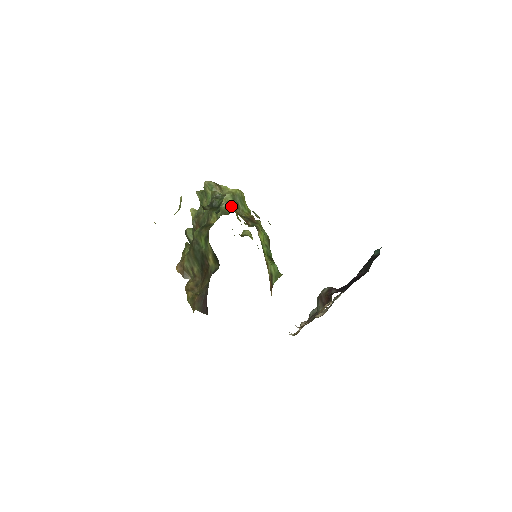
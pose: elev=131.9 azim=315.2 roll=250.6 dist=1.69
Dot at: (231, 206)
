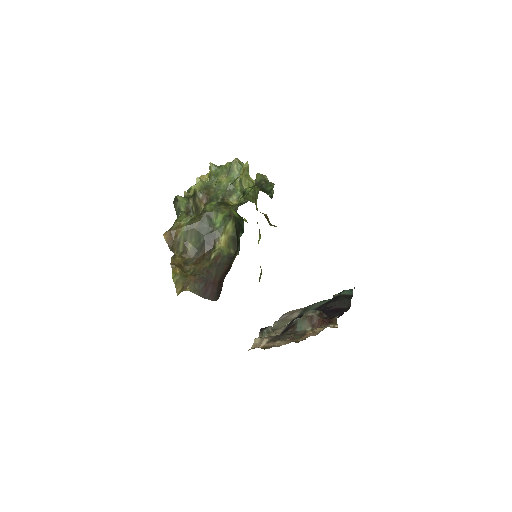
Dot at: (252, 196)
